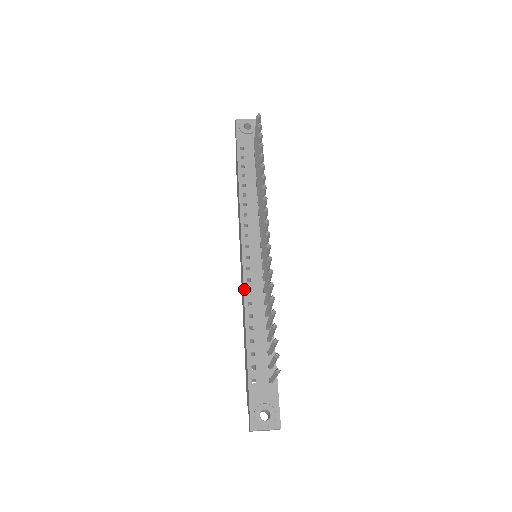
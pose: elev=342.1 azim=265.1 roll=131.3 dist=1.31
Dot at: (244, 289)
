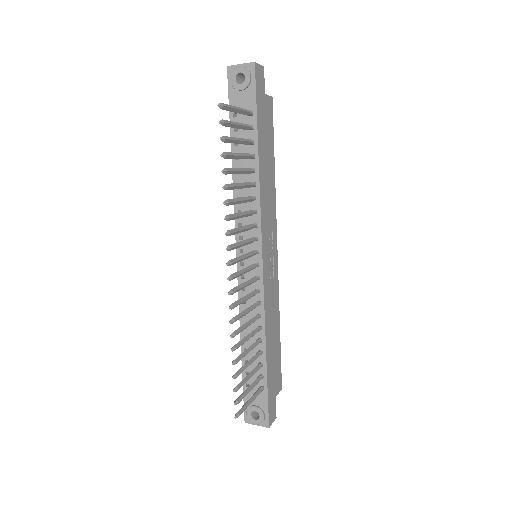
Dot at: occluded
